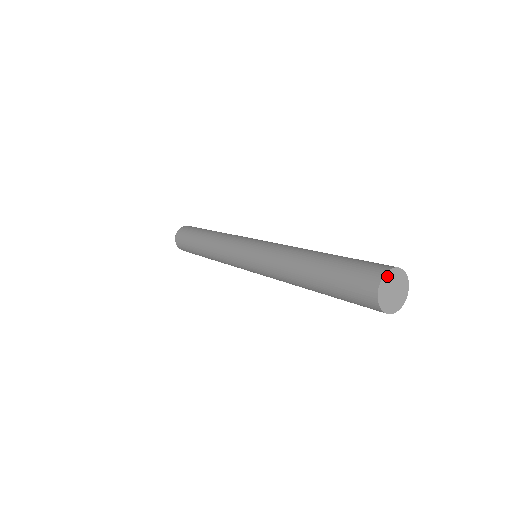
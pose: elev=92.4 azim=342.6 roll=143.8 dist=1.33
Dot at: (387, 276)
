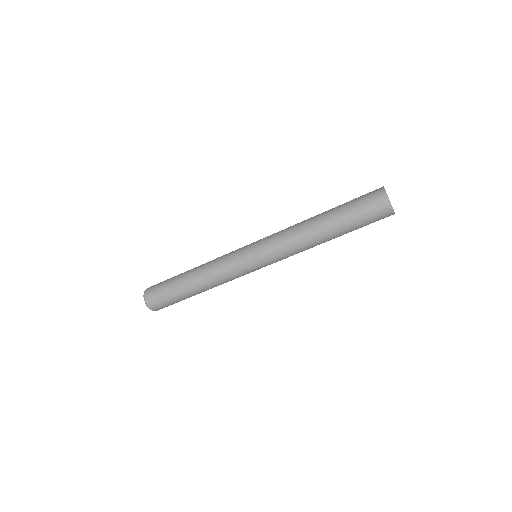
Dot at: occluded
